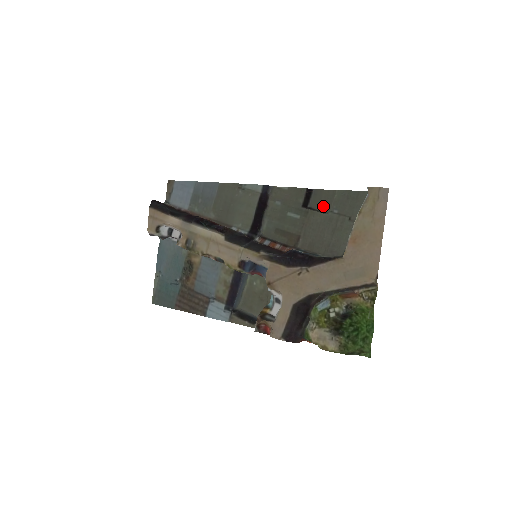
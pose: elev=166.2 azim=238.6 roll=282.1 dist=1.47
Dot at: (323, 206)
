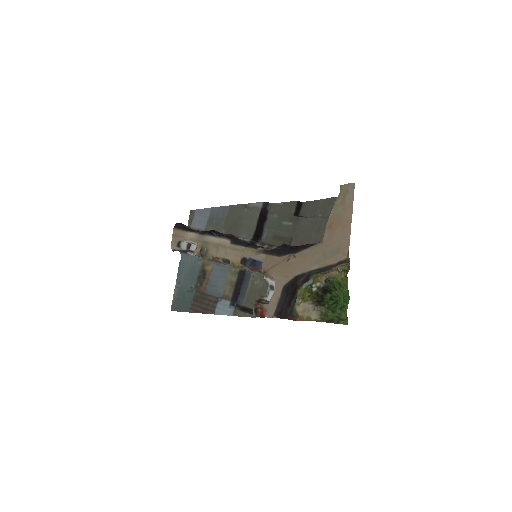
Dot at: (311, 213)
